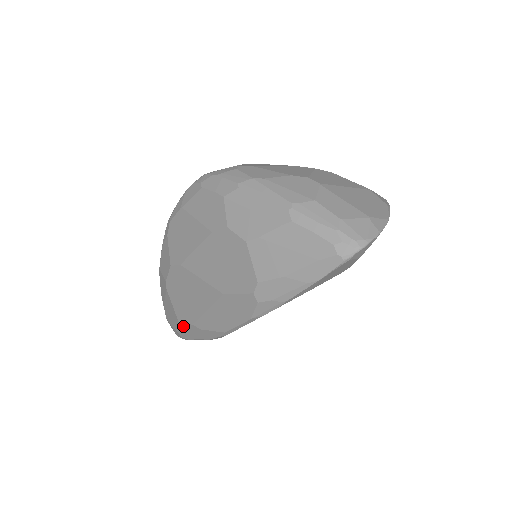
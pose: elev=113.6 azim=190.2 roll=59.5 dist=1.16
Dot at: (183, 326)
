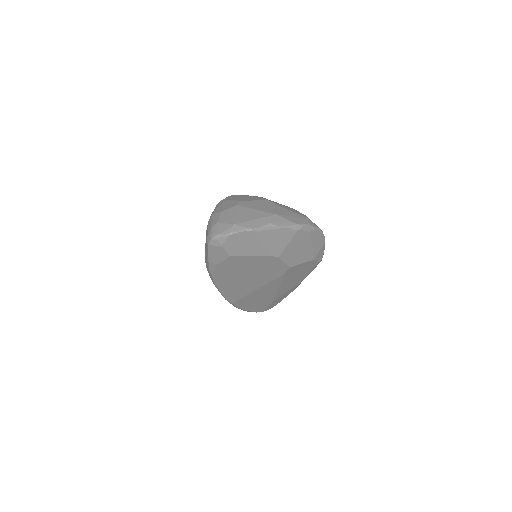
Dot at: occluded
